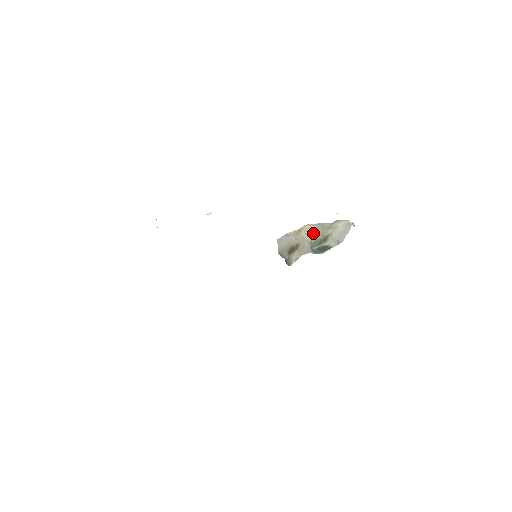
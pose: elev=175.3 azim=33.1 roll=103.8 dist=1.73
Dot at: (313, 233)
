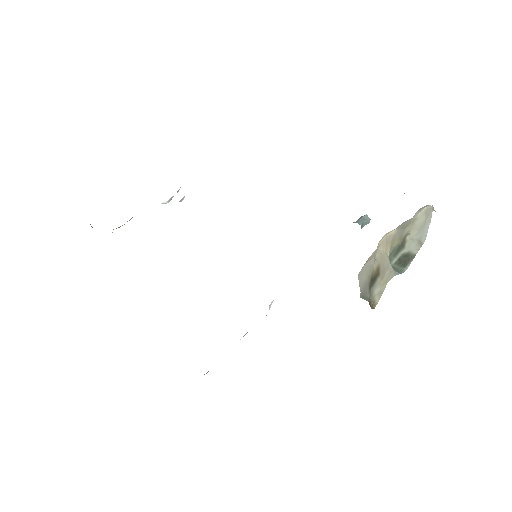
Dot at: (391, 240)
